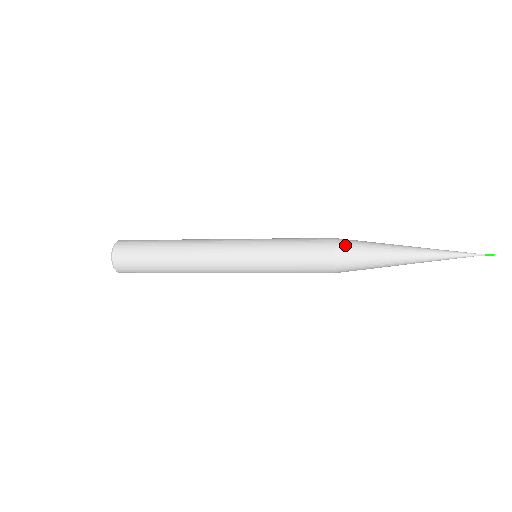
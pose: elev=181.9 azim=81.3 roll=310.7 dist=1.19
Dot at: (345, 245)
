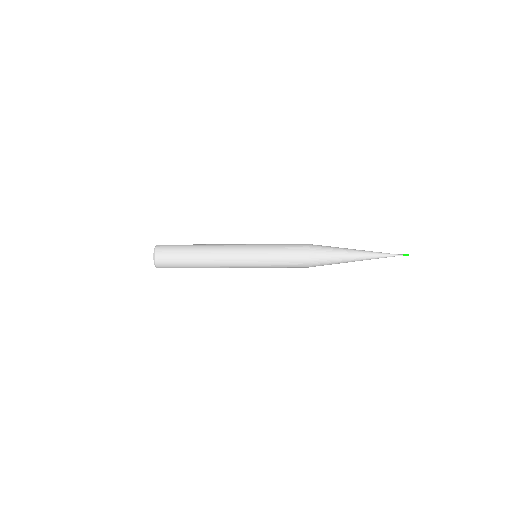
Dot at: (316, 246)
